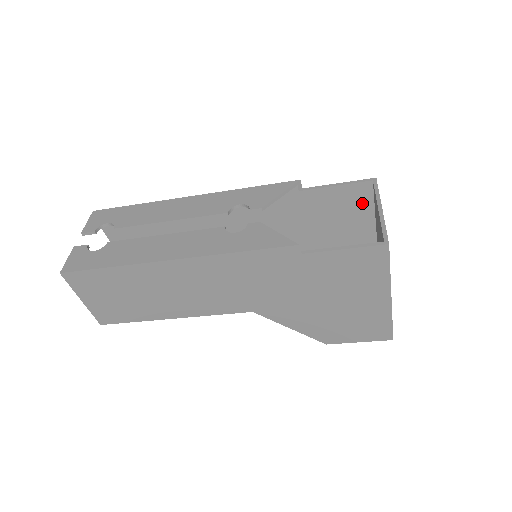
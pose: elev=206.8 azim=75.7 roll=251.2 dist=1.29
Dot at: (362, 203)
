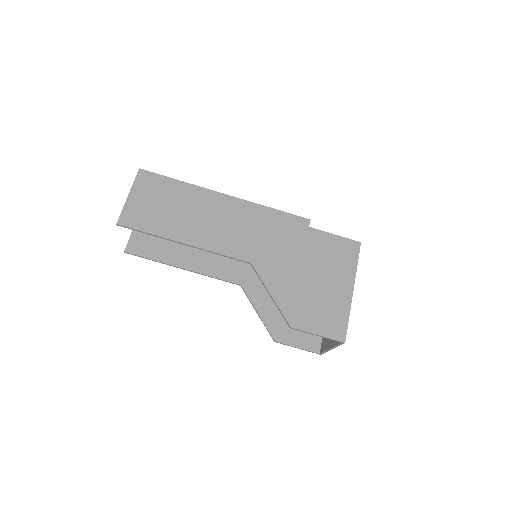
Dot at: occluded
